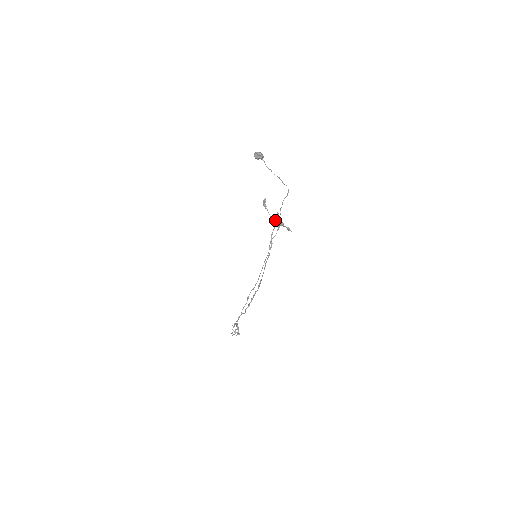
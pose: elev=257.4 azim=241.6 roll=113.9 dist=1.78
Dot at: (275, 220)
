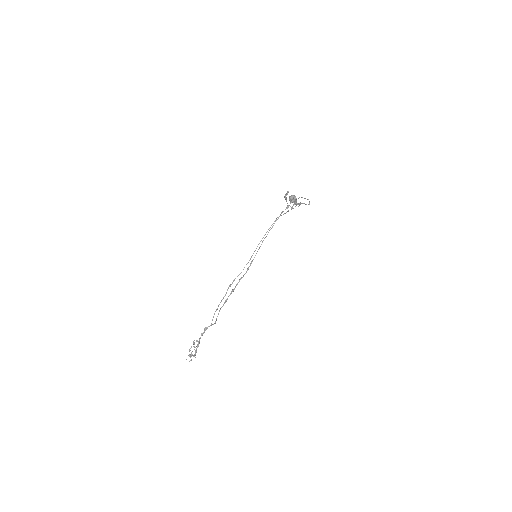
Dot at: (290, 202)
